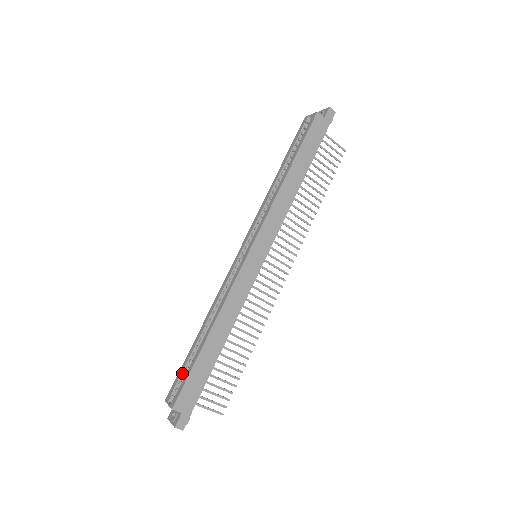
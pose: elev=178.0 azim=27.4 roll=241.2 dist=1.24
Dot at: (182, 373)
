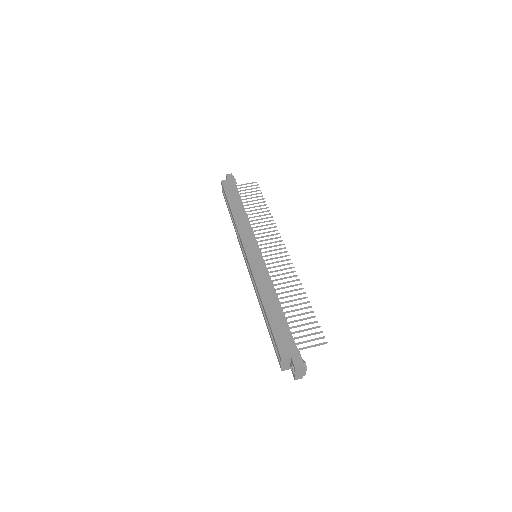
Dot at: (274, 344)
